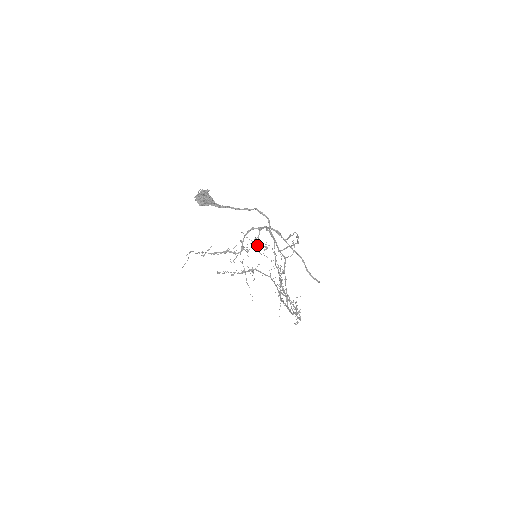
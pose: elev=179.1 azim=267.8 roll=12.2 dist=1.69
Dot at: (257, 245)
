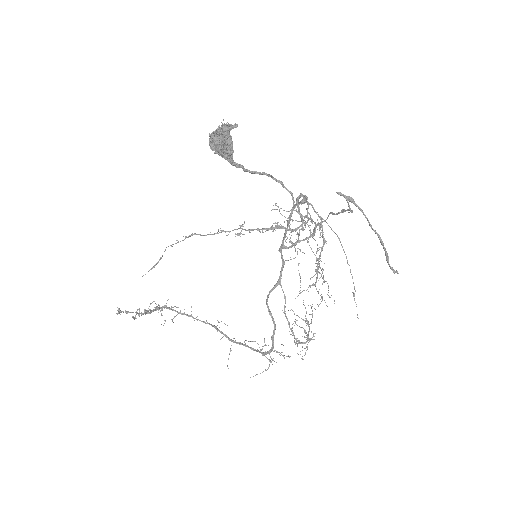
Dot at: (312, 220)
